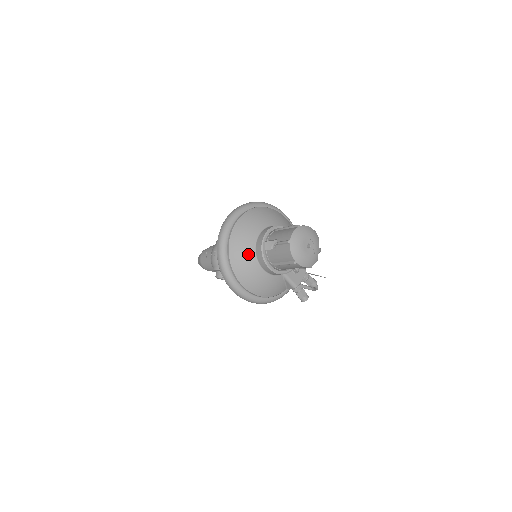
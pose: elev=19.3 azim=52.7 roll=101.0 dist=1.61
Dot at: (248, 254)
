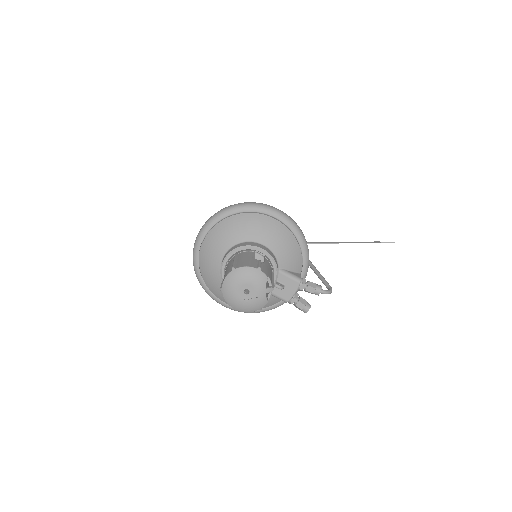
Dot at: (216, 278)
